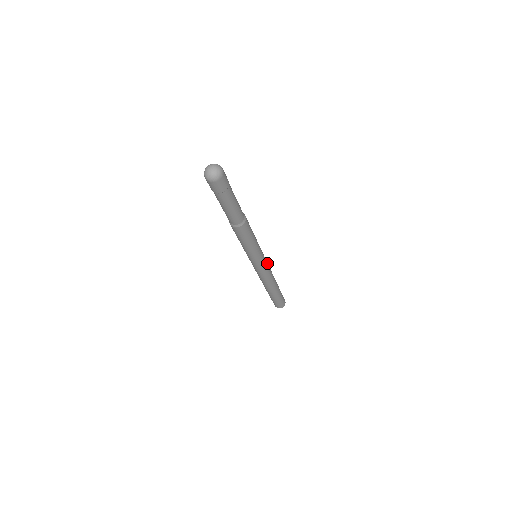
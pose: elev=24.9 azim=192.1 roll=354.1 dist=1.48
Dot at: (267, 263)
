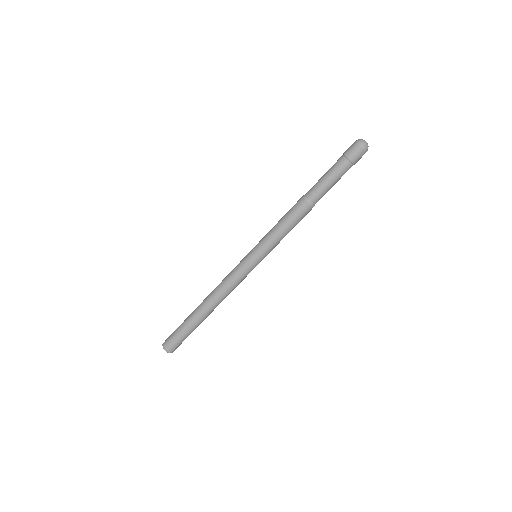
Dot at: occluded
